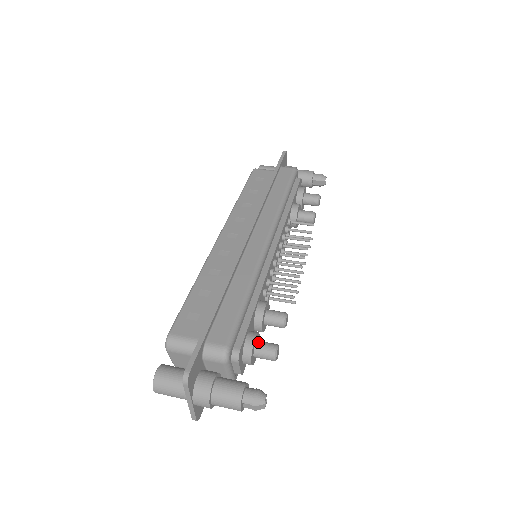
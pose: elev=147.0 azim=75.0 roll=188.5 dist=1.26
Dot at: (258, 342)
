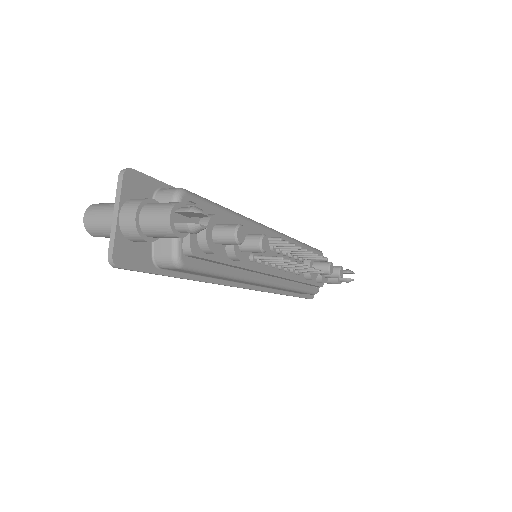
Dot at: occluded
